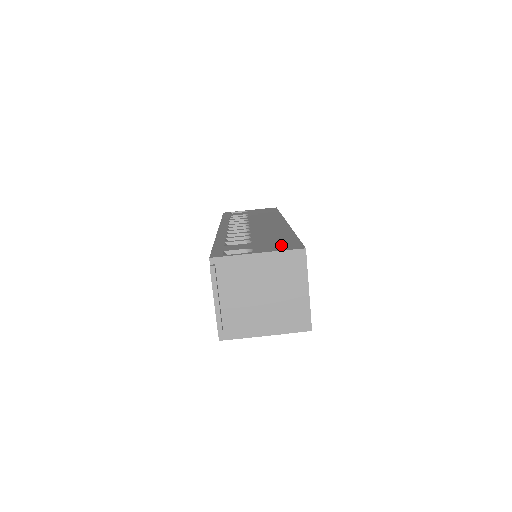
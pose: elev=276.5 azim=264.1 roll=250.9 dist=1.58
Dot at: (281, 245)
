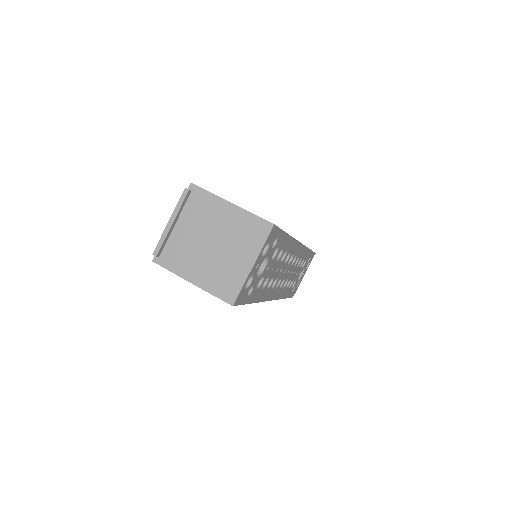
Dot at: occluded
